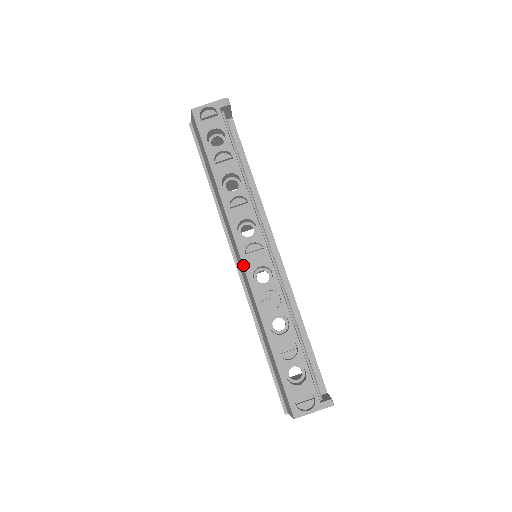
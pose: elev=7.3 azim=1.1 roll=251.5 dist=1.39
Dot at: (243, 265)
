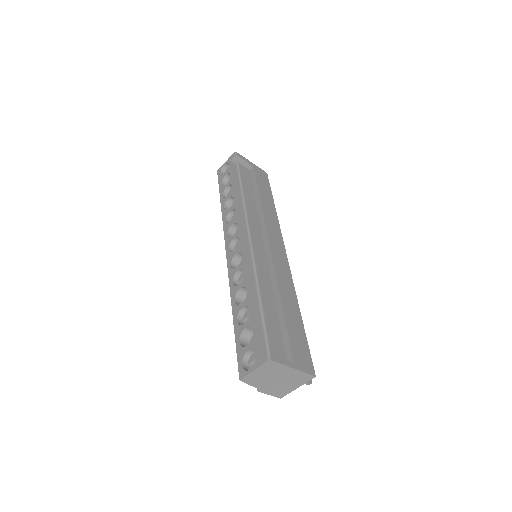
Dot at: (226, 258)
